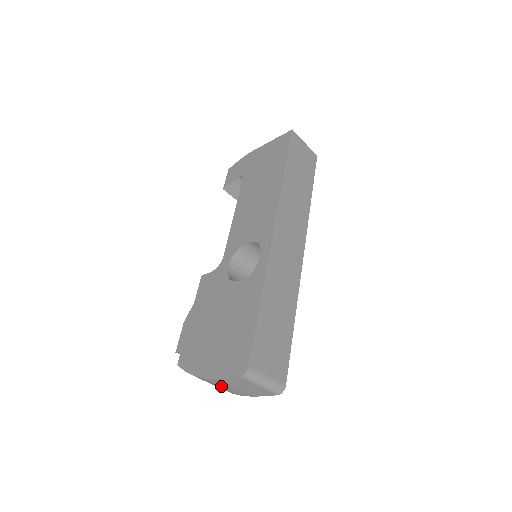
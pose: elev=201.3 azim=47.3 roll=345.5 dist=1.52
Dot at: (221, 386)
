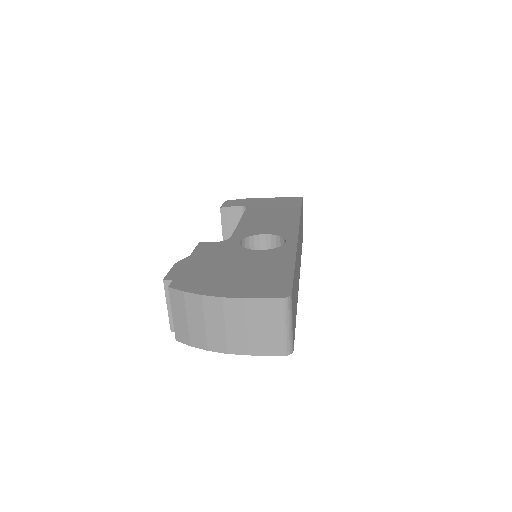
Dot at: (223, 322)
